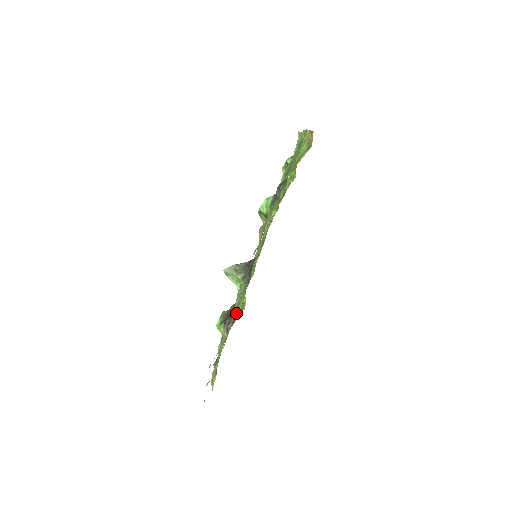
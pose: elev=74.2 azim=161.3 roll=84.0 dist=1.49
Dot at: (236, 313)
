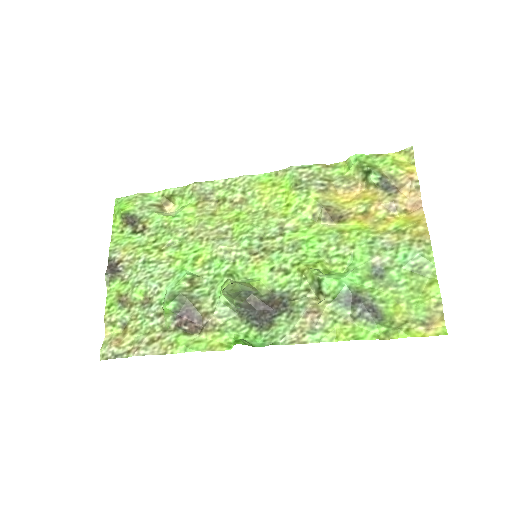
Dot at: (205, 330)
